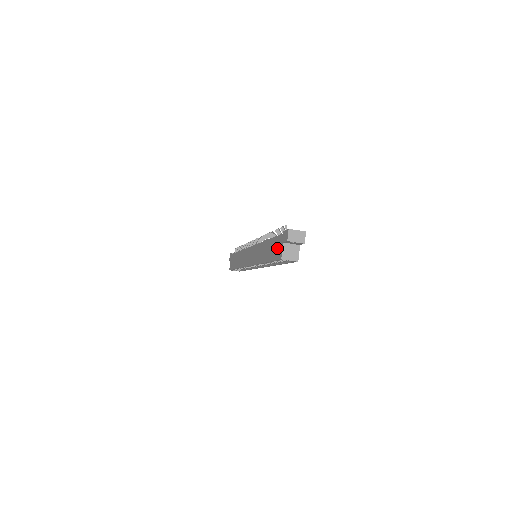
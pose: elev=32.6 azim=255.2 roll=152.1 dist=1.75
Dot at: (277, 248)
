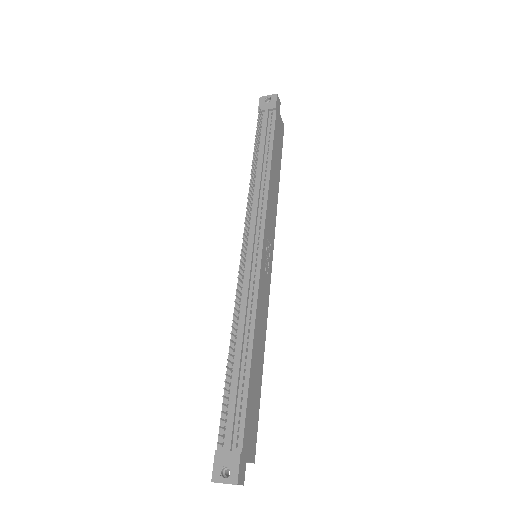
Dot at: occluded
